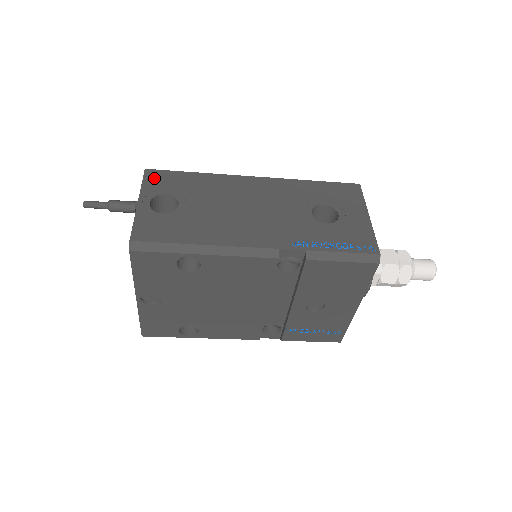
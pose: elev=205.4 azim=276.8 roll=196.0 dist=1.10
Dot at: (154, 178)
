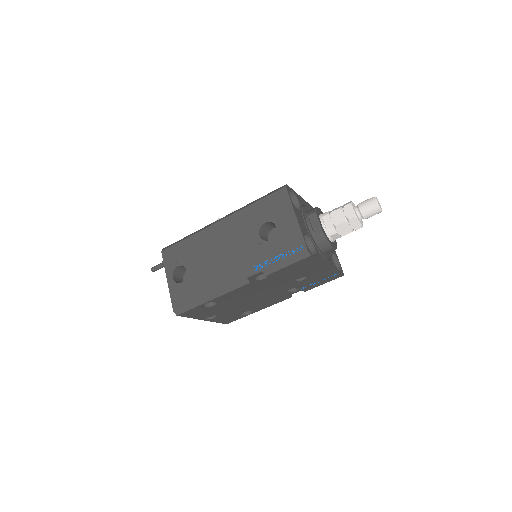
Dot at: (168, 257)
